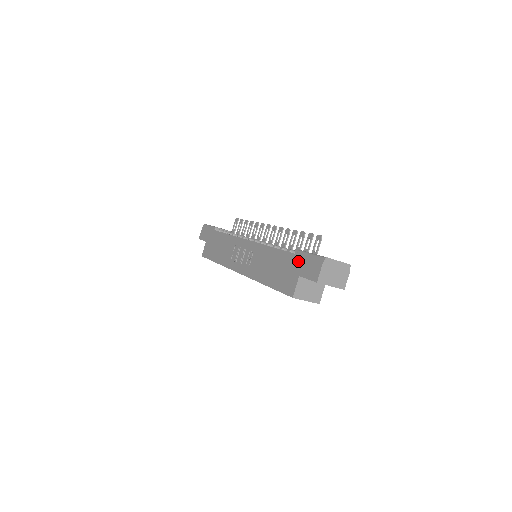
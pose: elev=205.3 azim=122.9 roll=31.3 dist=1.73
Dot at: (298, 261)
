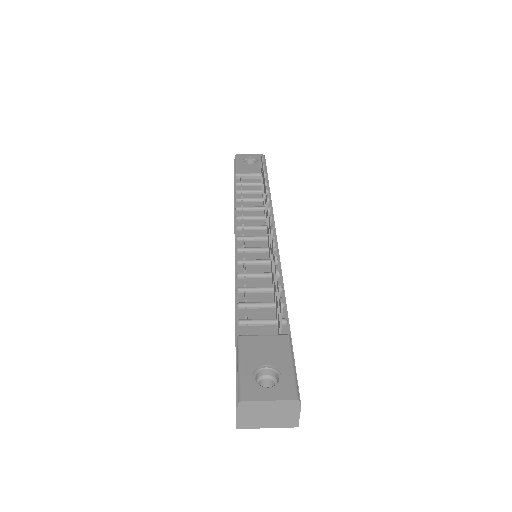
Dot at: occluded
